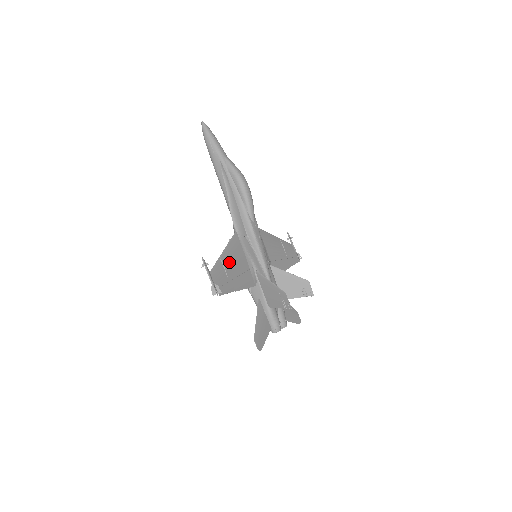
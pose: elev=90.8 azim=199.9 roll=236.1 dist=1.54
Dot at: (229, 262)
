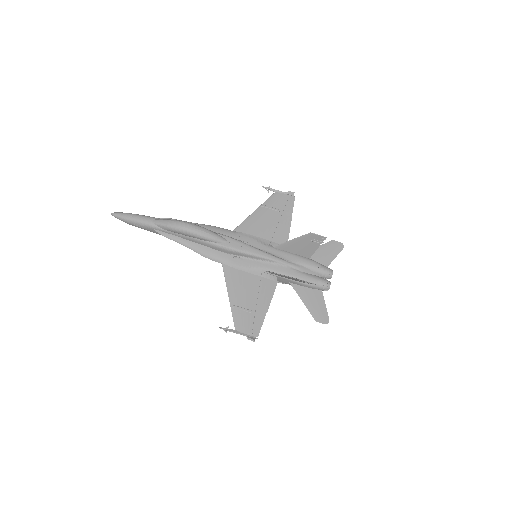
Dot at: (241, 299)
